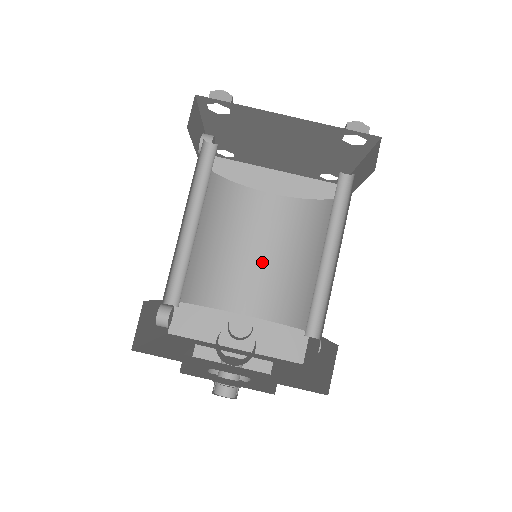
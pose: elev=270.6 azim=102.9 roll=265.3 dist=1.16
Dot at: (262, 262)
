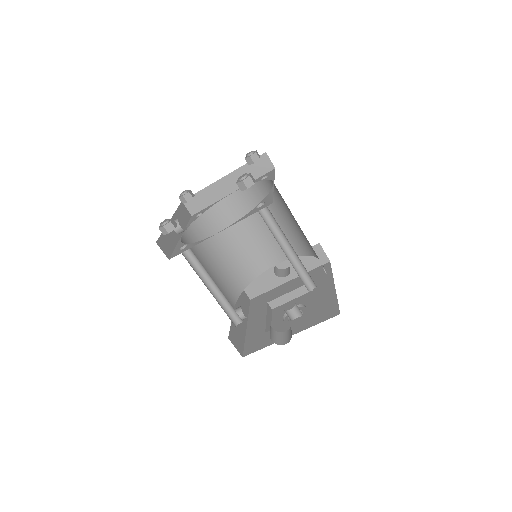
Dot at: (263, 232)
